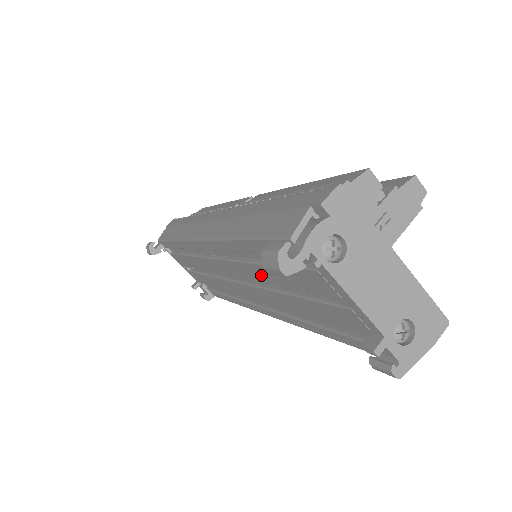
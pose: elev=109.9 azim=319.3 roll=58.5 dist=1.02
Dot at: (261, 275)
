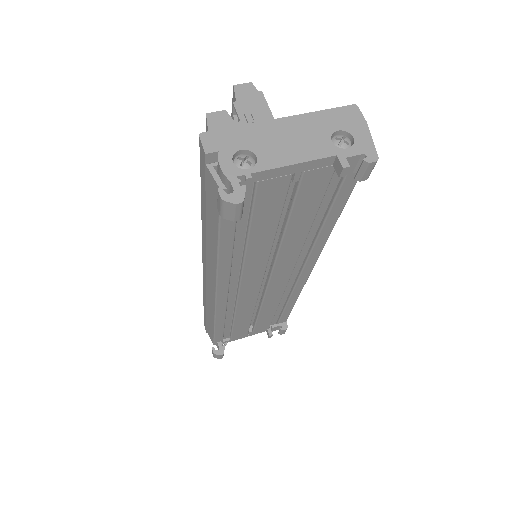
Dot at: (261, 247)
